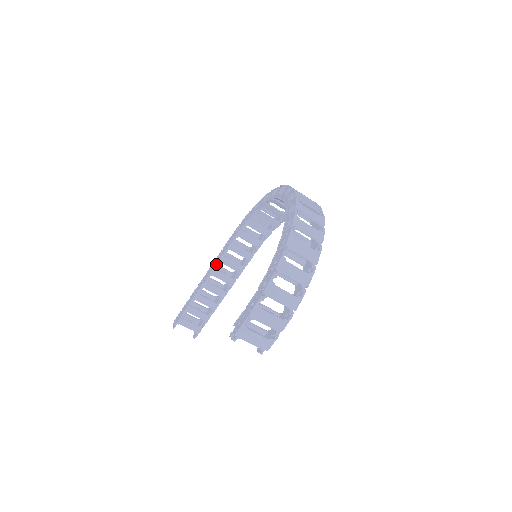
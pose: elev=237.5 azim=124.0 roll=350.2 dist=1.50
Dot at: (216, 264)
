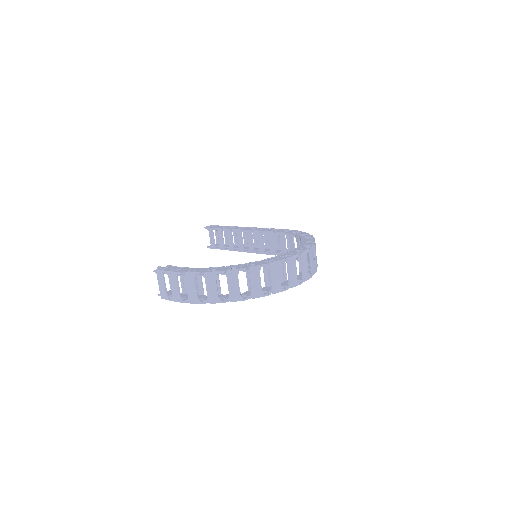
Dot at: (254, 230)
